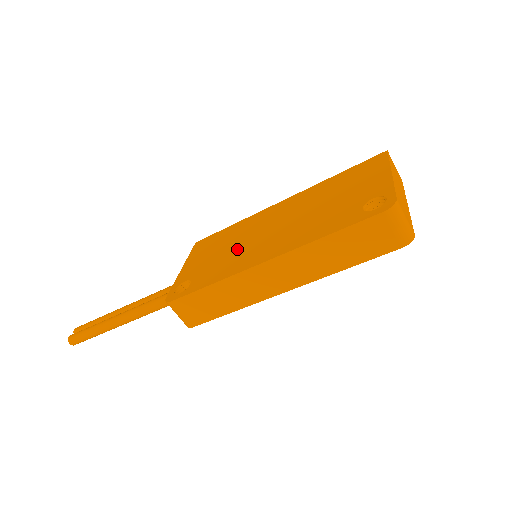
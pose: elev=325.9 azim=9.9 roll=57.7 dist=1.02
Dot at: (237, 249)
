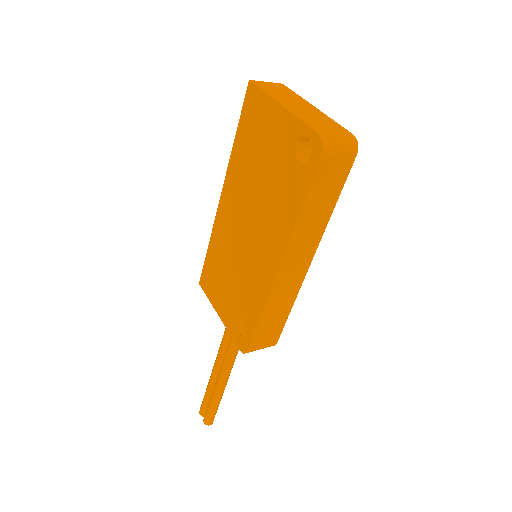
Dot at: (241, 270)
